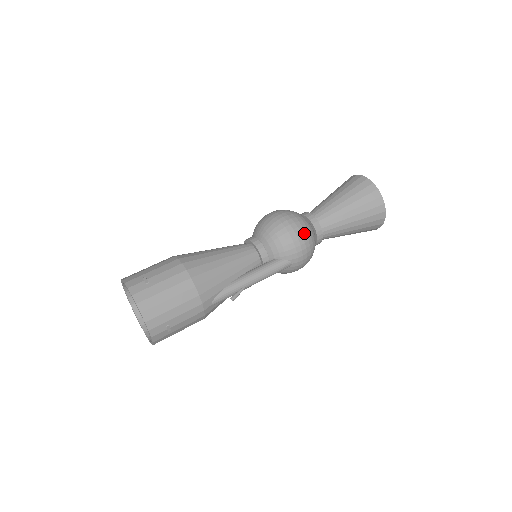
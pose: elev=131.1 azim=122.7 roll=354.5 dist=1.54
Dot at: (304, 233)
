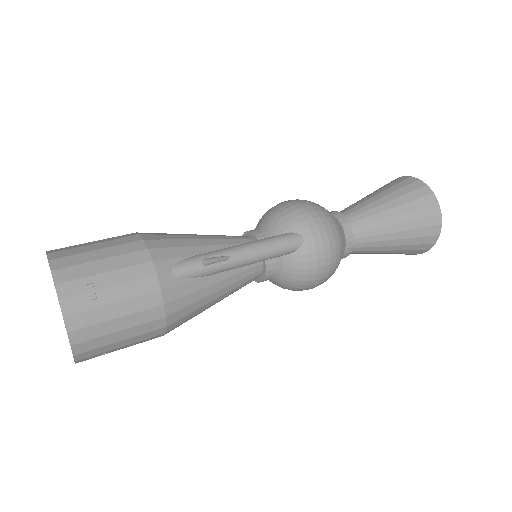
Dot at: (313, 204)
